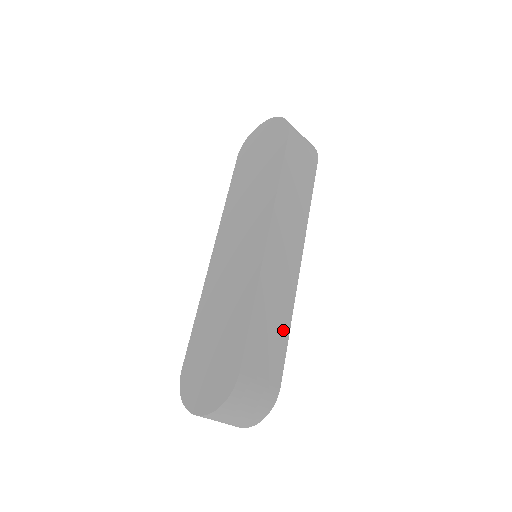
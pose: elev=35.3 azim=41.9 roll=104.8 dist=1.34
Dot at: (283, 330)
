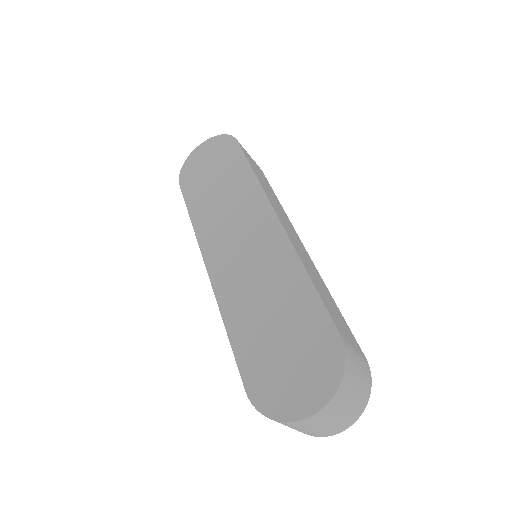
Dot at: (334, 303)
